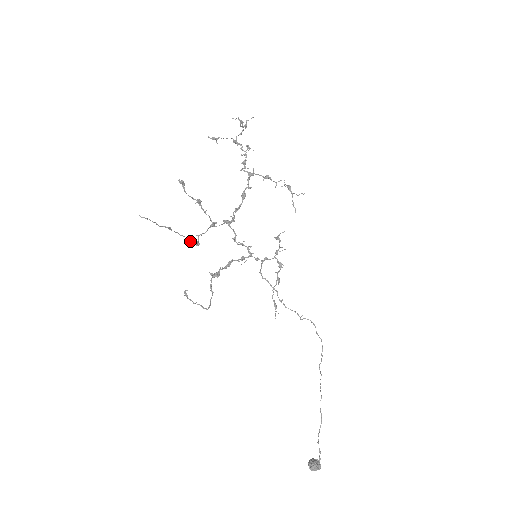
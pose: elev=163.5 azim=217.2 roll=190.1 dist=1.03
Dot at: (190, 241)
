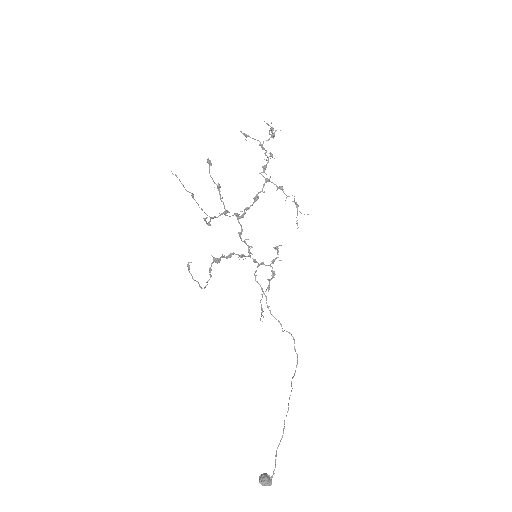
Dot at: (204, 218)
